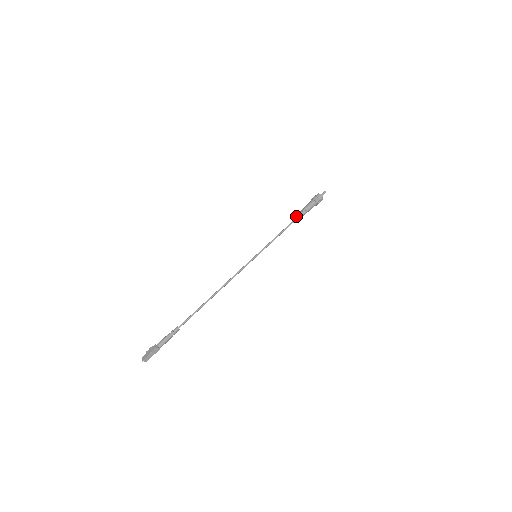
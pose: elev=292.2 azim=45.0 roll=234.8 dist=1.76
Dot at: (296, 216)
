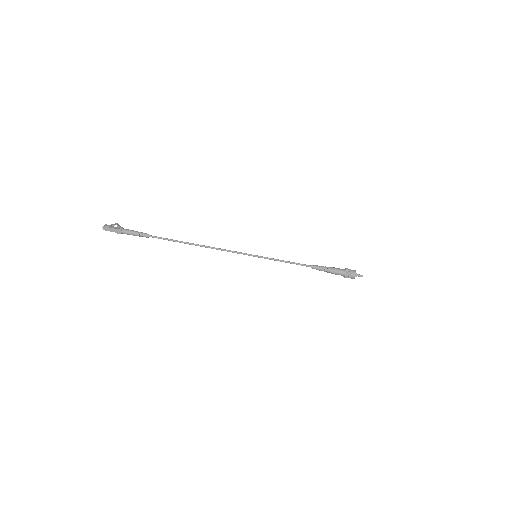
Dot at: (318, 269)
